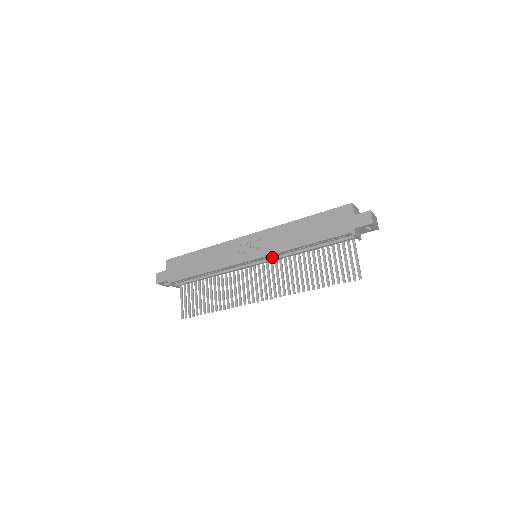
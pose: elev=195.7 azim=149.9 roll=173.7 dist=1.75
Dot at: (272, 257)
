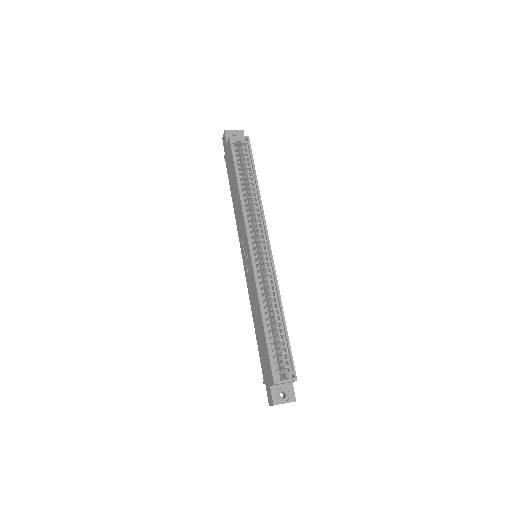
Dot at: occluded
